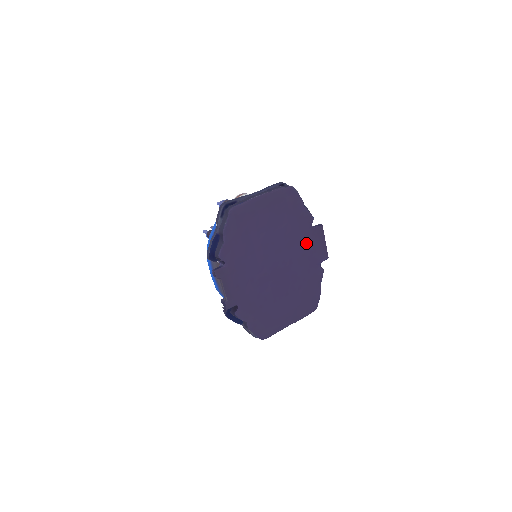
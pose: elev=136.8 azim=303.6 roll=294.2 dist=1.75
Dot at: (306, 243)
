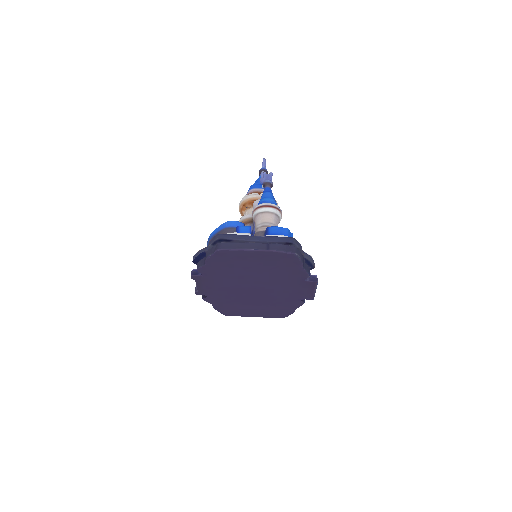
Dot at: (293, 286)
